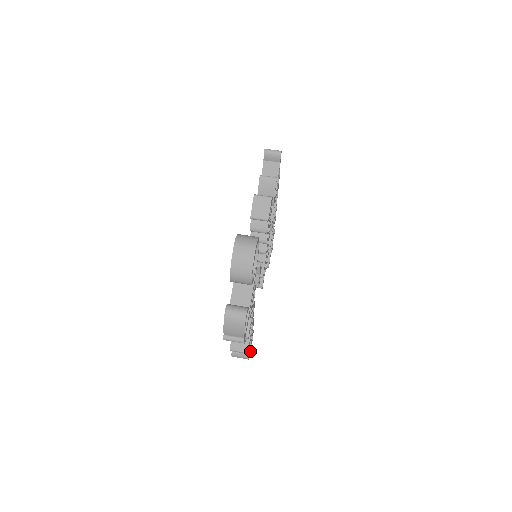
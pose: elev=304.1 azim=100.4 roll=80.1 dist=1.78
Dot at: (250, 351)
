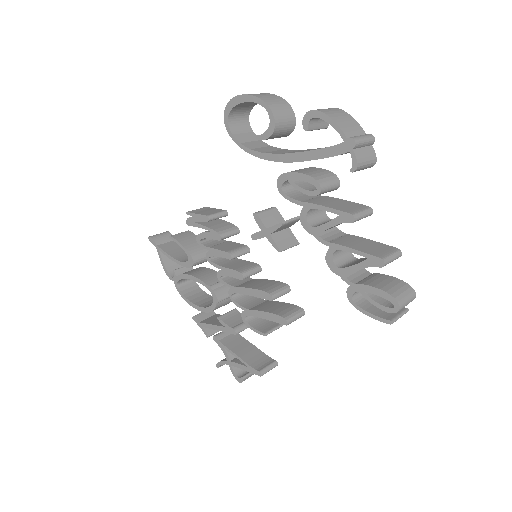
Dot at: occluded
